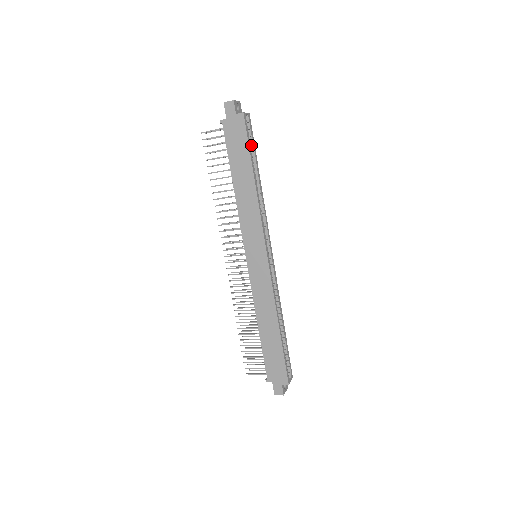
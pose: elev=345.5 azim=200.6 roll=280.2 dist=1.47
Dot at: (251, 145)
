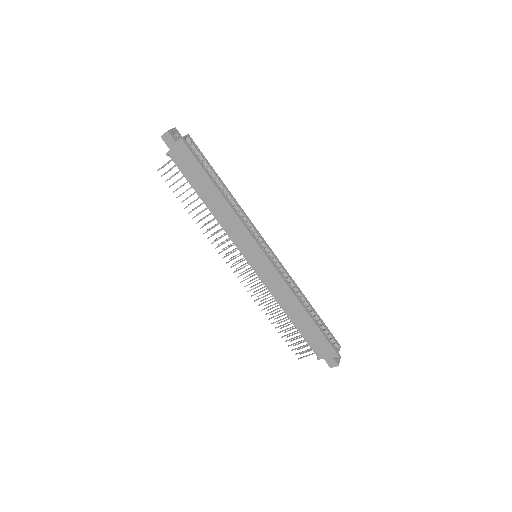
Dot at: (203, 161)
